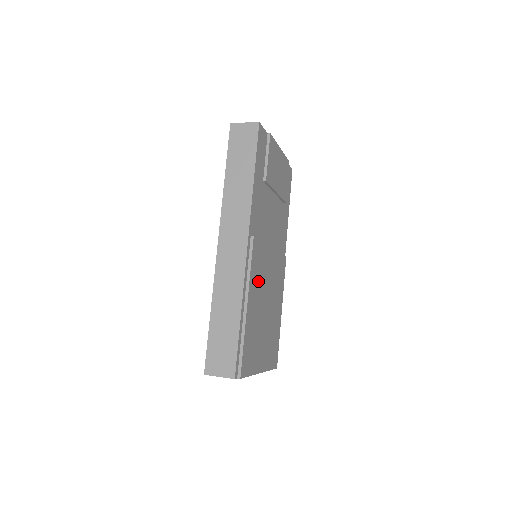
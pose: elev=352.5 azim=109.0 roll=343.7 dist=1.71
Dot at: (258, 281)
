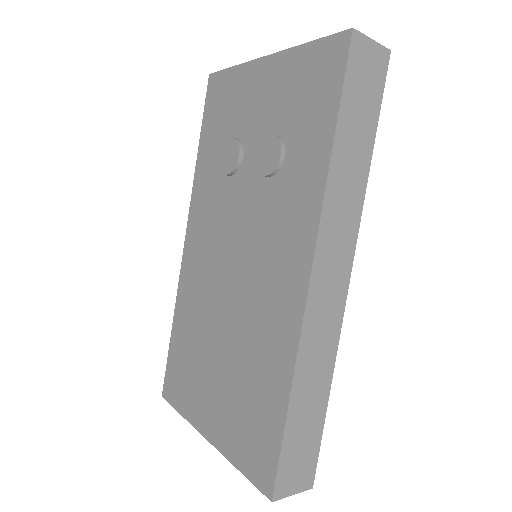
Dot at: occluded
